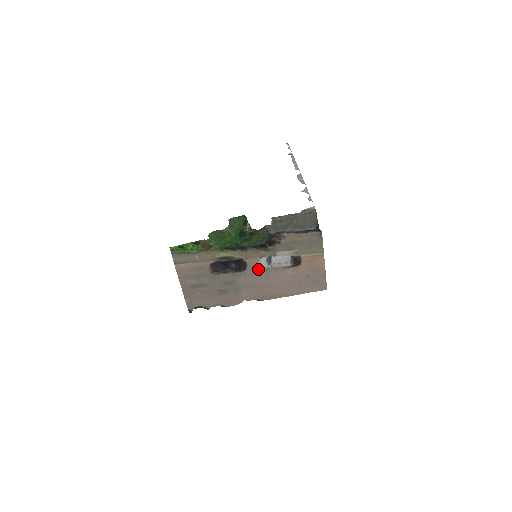
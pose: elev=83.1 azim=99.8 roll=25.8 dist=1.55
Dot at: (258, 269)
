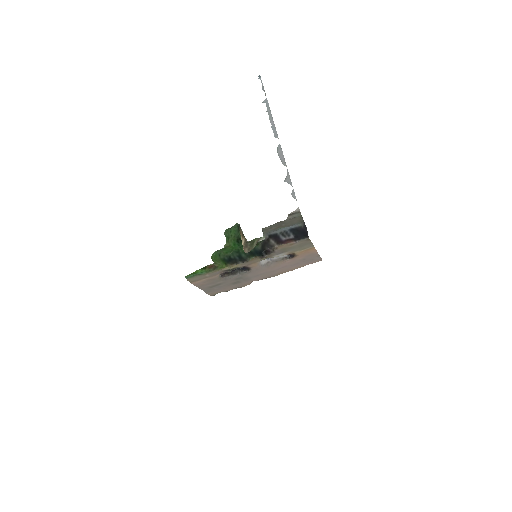
Dot at: (260, 266)
